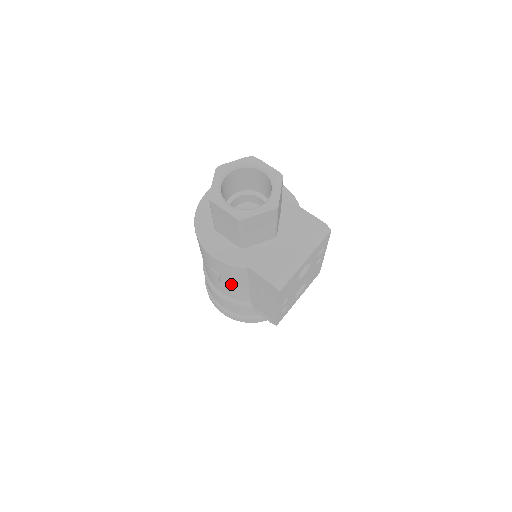
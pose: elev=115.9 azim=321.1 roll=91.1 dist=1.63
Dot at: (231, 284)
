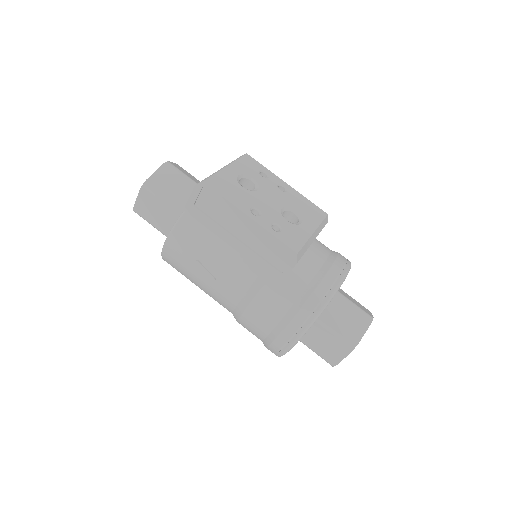
Dot at: (214, 260)
